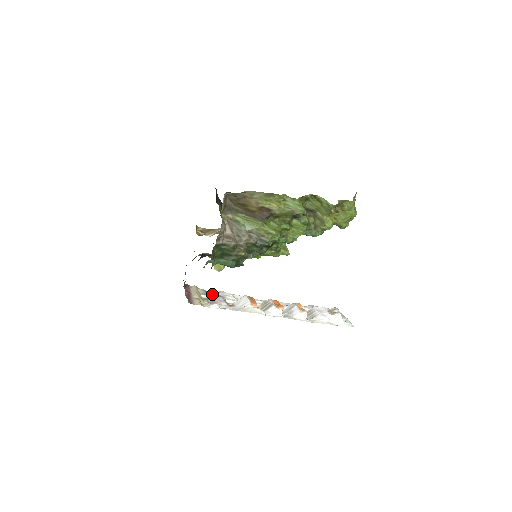
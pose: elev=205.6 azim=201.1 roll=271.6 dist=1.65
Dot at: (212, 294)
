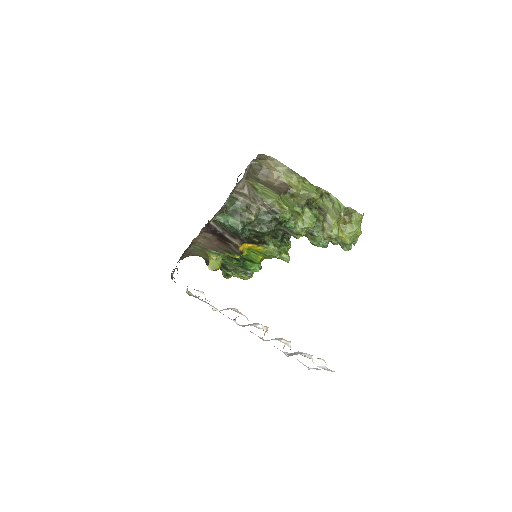
Dot at: occluded
